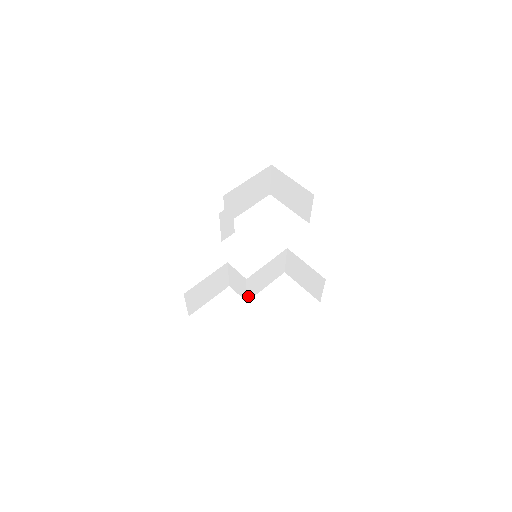
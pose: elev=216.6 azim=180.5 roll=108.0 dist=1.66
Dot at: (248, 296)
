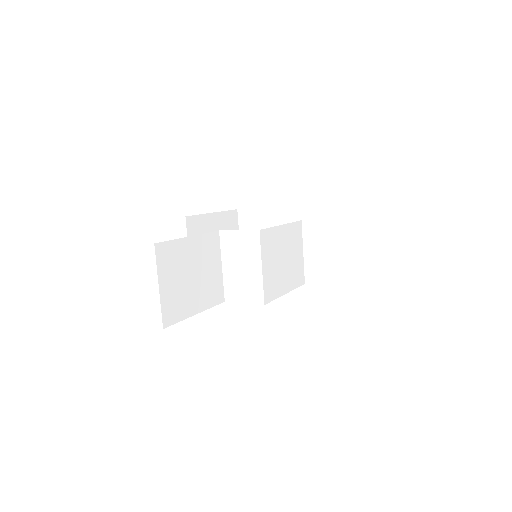
Dot at: (265, 289)
